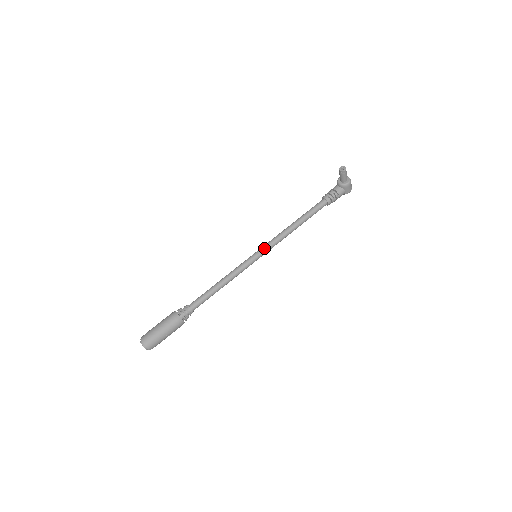
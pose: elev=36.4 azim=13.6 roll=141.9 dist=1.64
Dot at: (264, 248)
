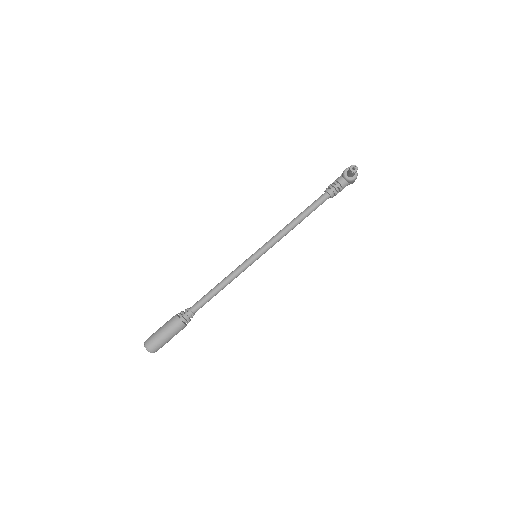
Dot at: (265, 249)
